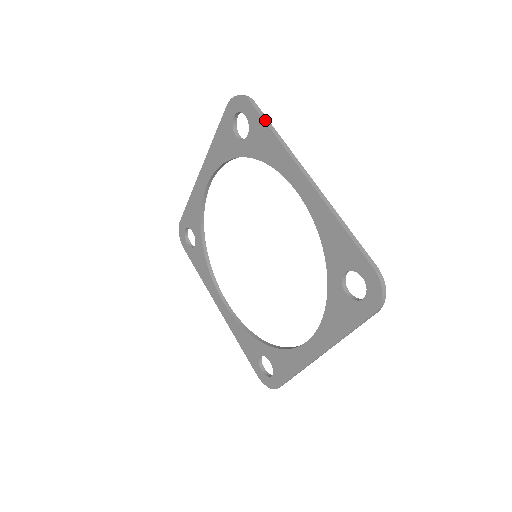
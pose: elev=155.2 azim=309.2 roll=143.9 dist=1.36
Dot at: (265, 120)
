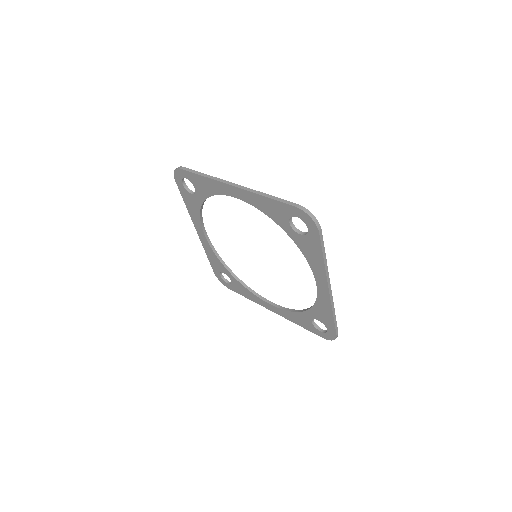
Dot at: (194, 172)
